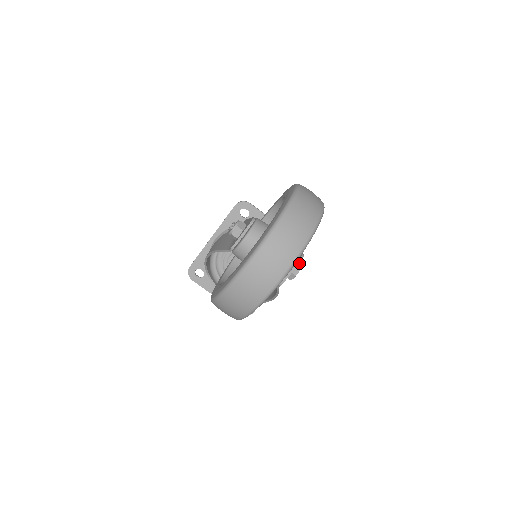
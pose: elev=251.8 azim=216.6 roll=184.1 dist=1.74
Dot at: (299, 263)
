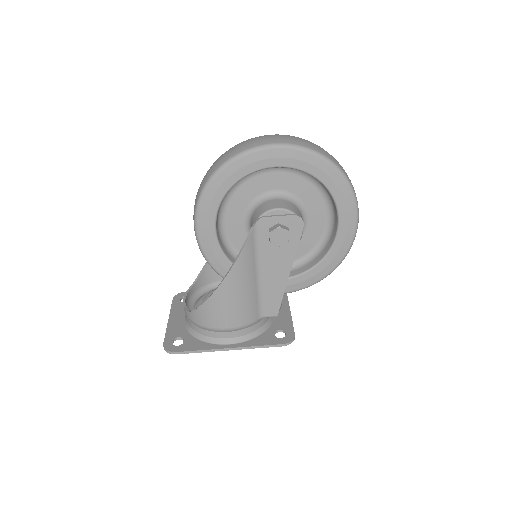
Dot at: (294, 215)
